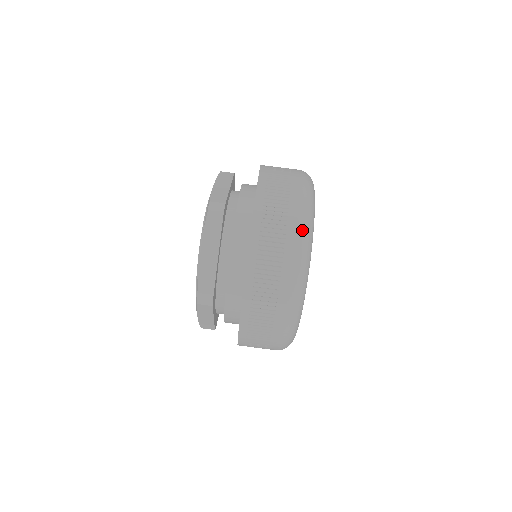
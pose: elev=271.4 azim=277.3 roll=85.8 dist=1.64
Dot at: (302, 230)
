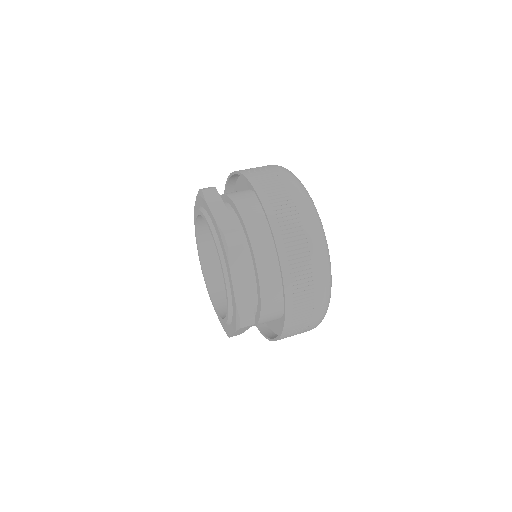
Dot at: (281, 167)
